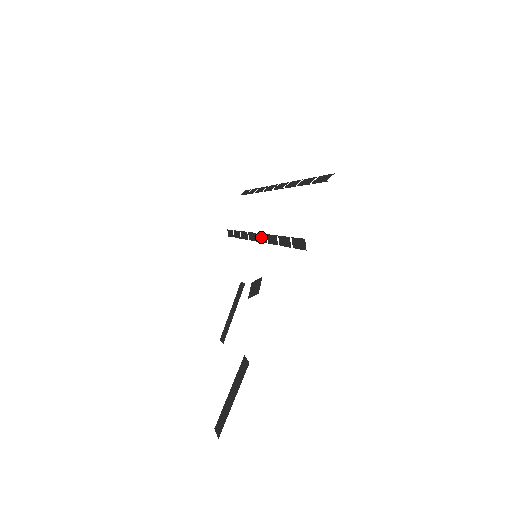
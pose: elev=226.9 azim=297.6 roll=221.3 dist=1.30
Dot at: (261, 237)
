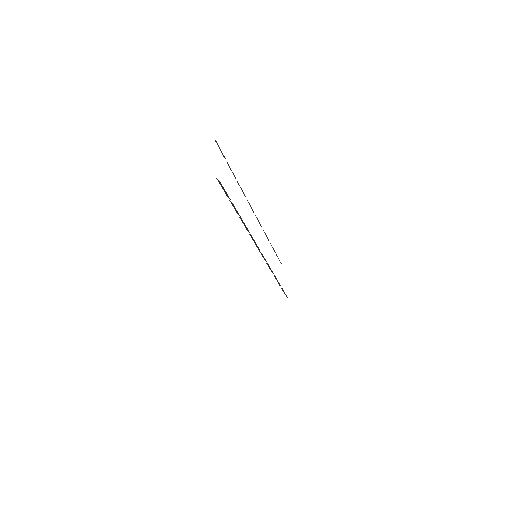
Dot at: (254, 242)
